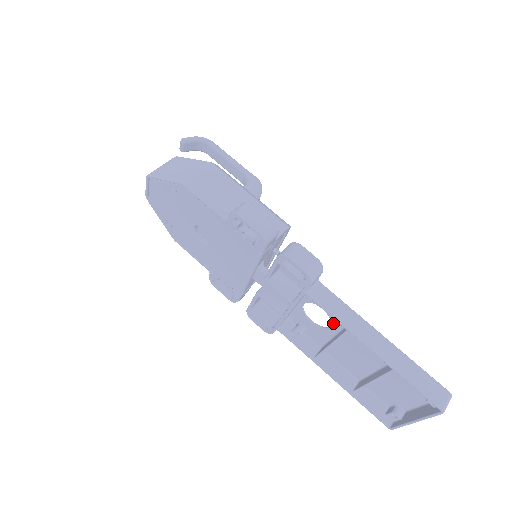
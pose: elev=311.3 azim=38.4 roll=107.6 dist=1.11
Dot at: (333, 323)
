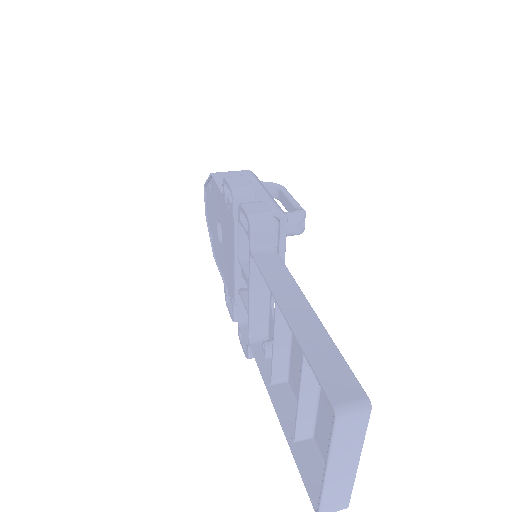
Dot at: occluded
